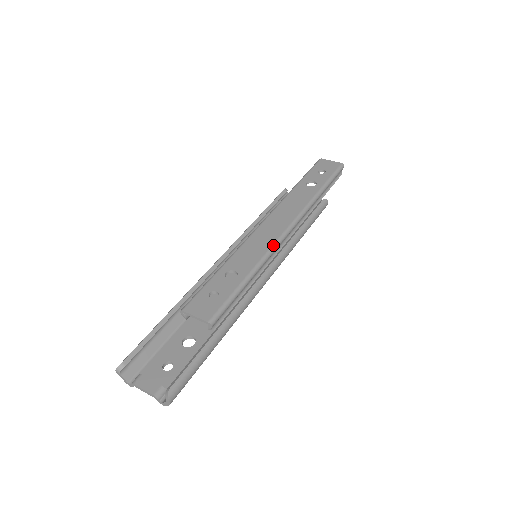
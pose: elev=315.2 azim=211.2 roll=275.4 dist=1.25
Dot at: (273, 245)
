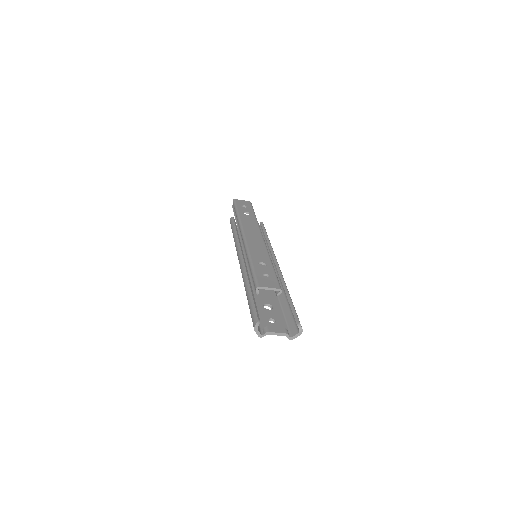
Dot at: (266, 247)
